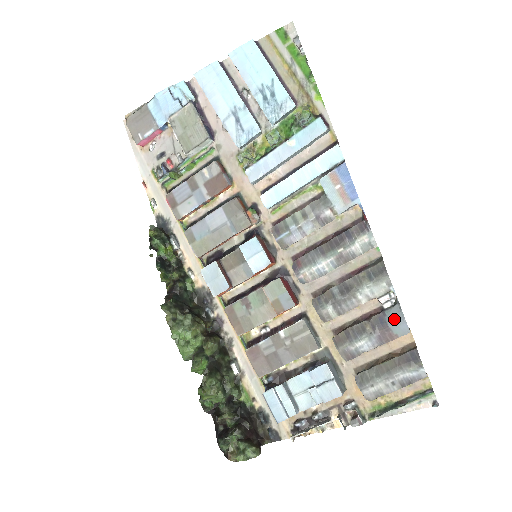
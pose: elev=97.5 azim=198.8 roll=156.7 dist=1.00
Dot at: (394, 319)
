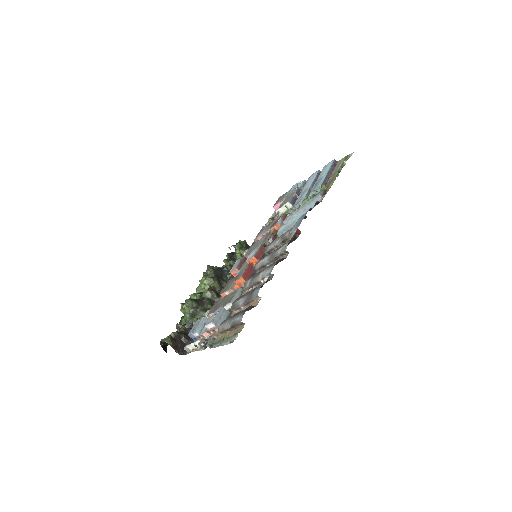
Dot at: (258, 287)
